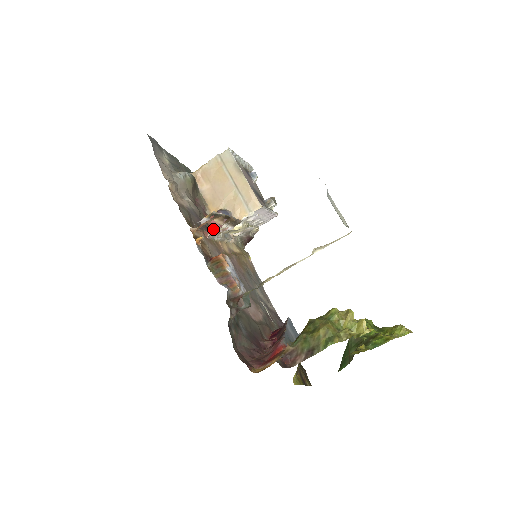
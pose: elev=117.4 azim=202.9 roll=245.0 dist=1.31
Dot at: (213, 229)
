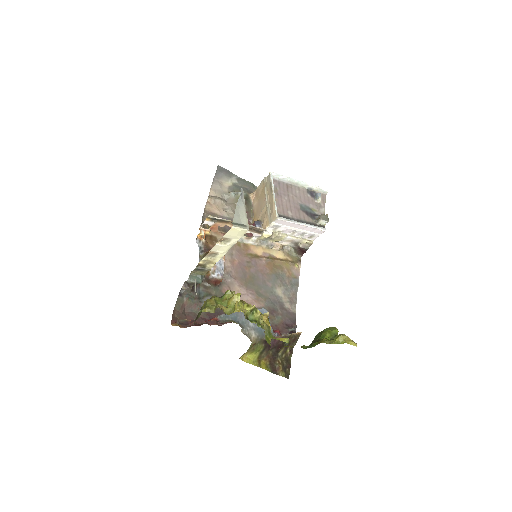
Dot at: (248, 235)
